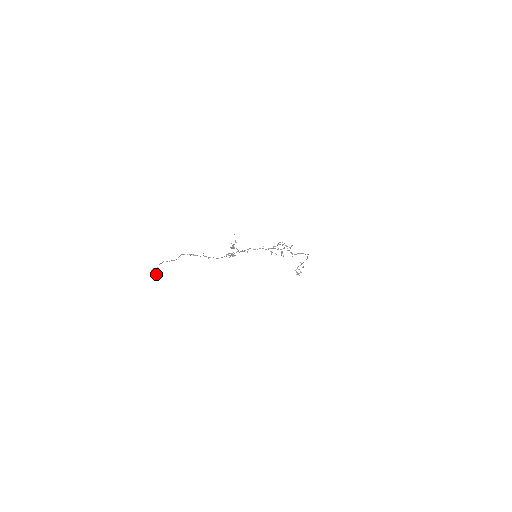
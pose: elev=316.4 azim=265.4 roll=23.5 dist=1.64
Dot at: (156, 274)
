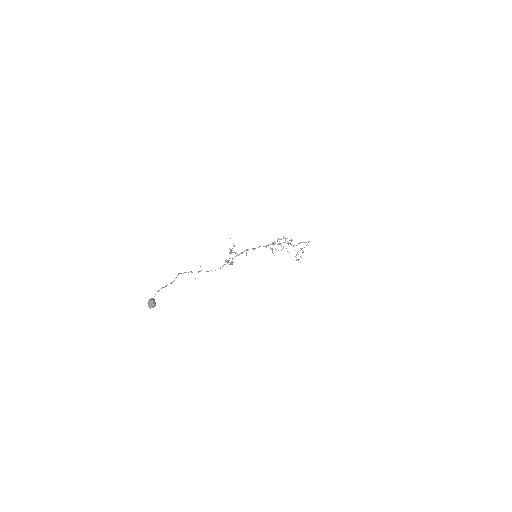
Dot at: (154, 305)
